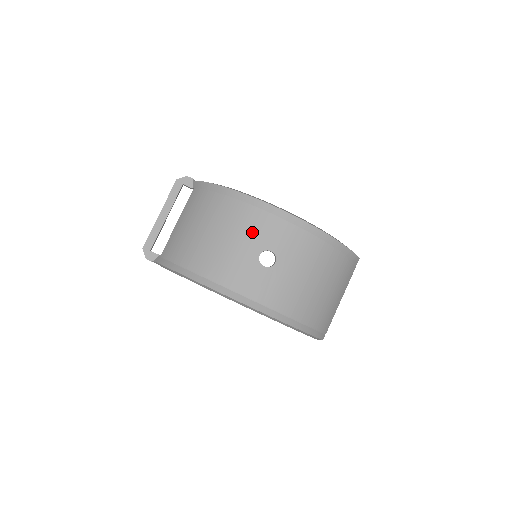
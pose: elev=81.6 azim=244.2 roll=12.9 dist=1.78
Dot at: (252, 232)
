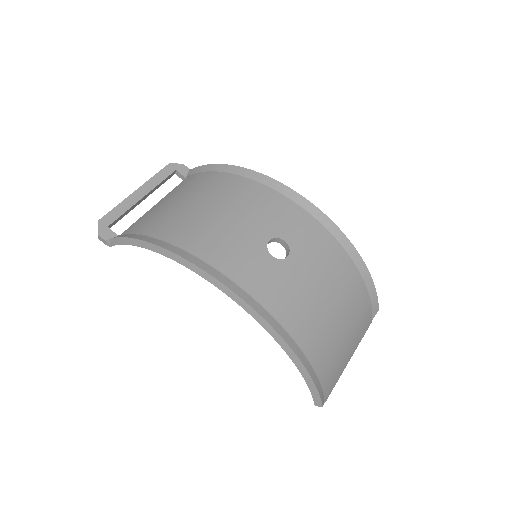
Dot at: (263, 213)
